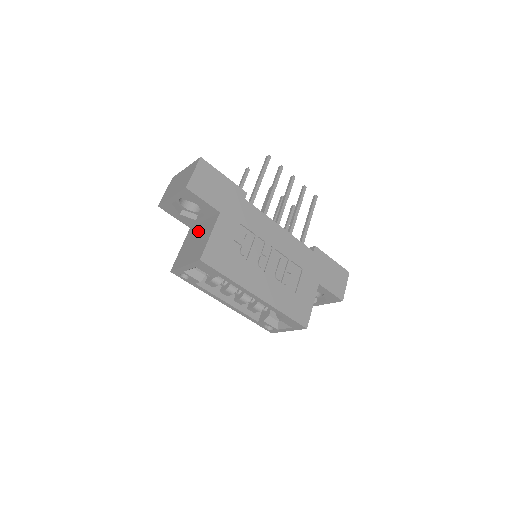
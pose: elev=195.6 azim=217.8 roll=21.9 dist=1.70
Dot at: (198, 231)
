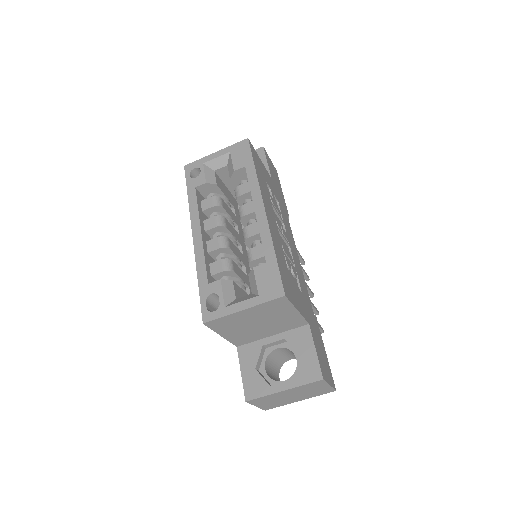
Dot at: occluded
